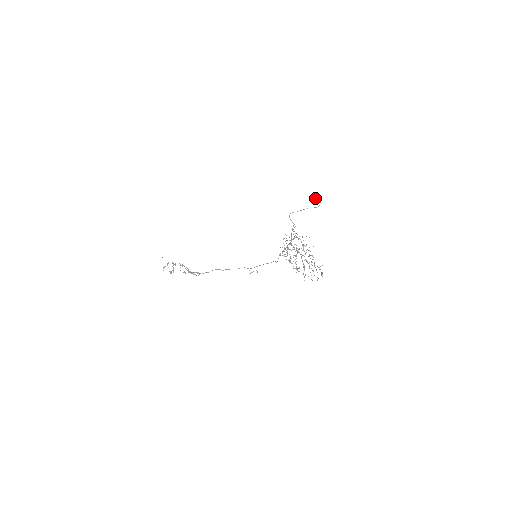
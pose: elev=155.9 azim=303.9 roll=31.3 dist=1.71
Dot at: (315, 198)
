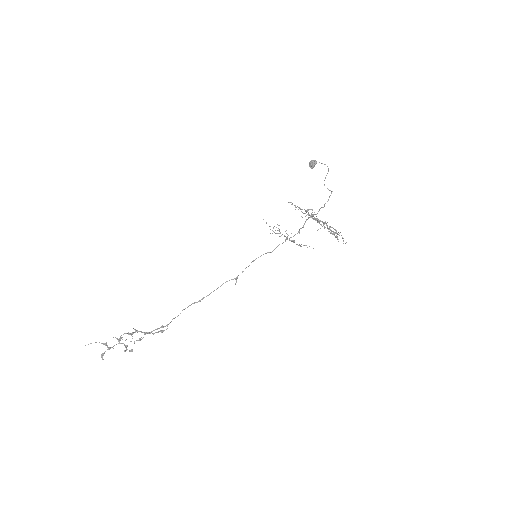
Dot at: (313, 162)
